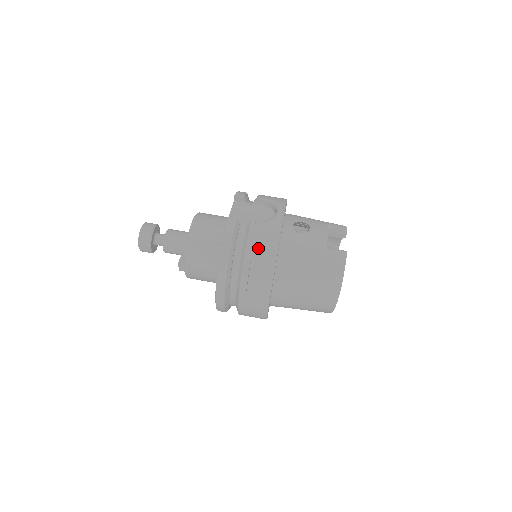
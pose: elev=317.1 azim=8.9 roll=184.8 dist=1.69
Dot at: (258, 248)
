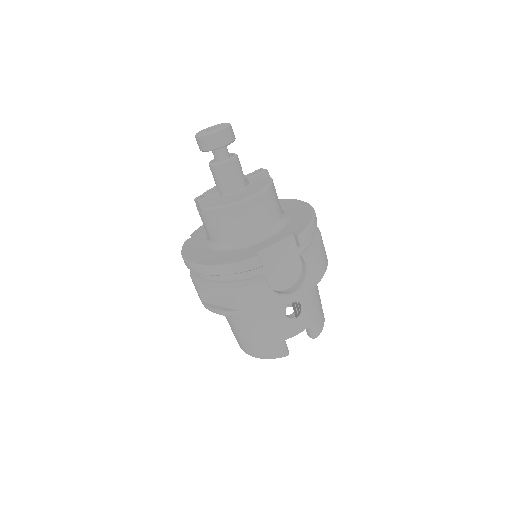
Dot at: (242, 299)
